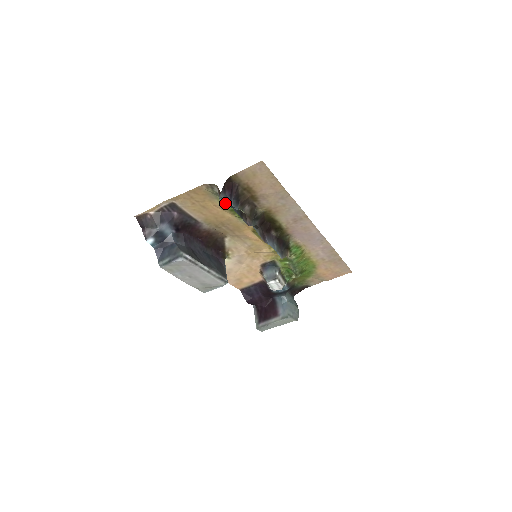
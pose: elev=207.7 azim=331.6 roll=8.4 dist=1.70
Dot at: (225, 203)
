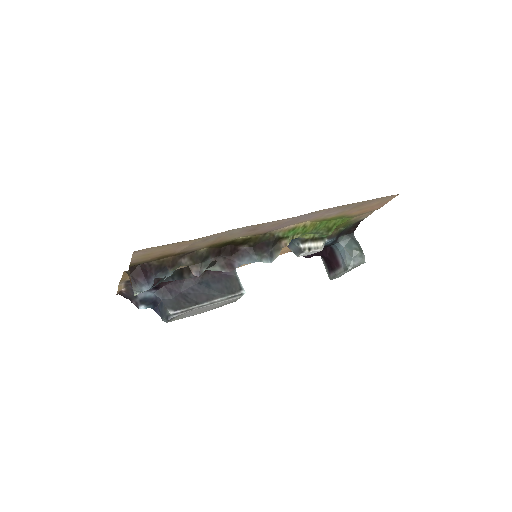
Dot at: occluded
